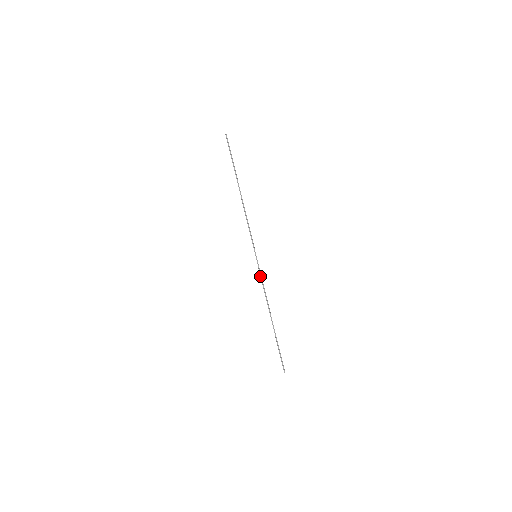
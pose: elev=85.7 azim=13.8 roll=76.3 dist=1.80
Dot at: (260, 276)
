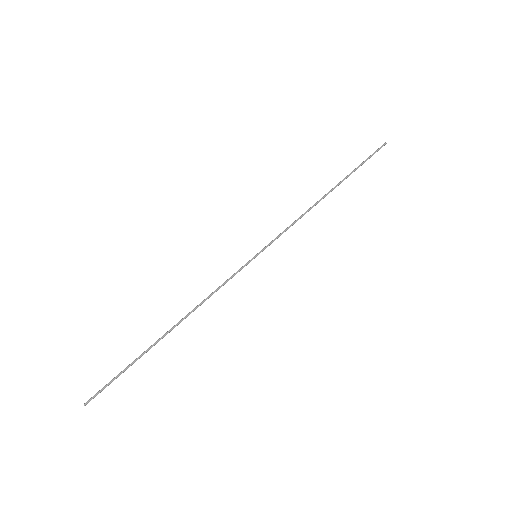
Dot at: (230, 277)
